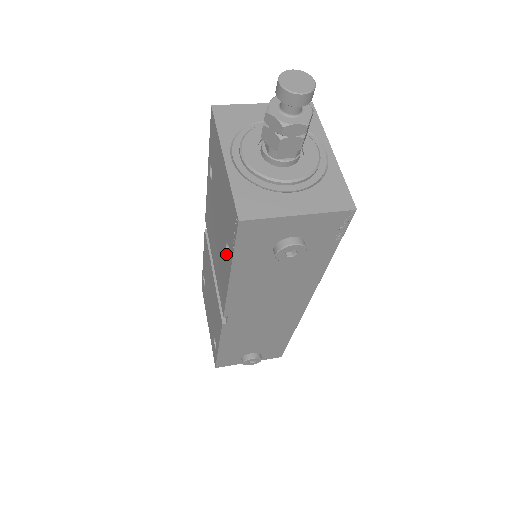
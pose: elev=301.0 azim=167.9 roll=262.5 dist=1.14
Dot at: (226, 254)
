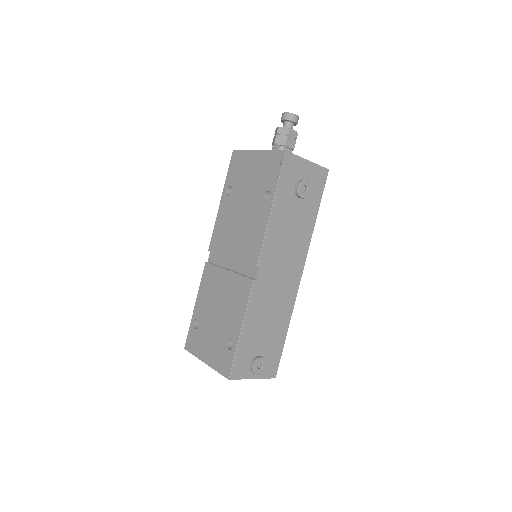
Dot at: (264, 202)
